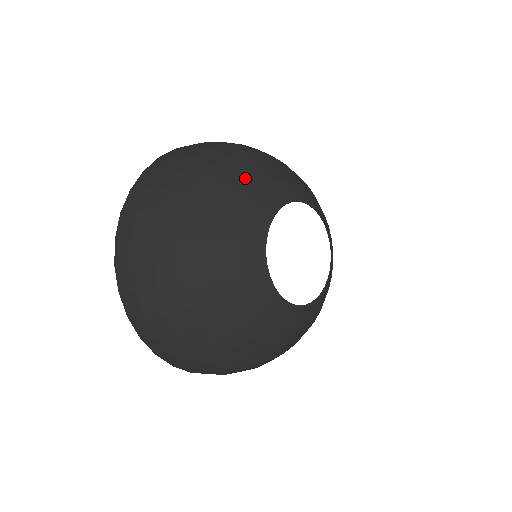
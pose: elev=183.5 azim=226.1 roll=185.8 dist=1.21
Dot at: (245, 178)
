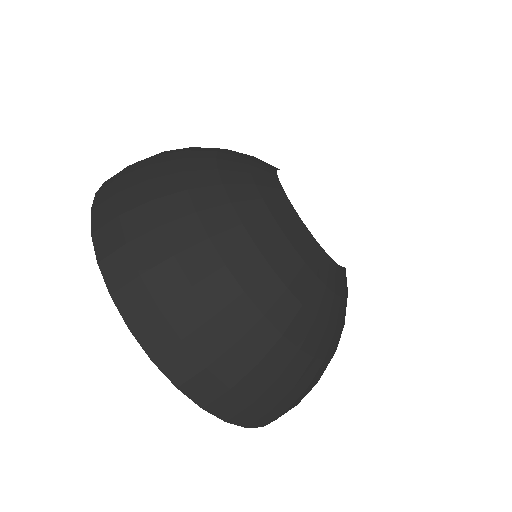
Dot at: occluded
